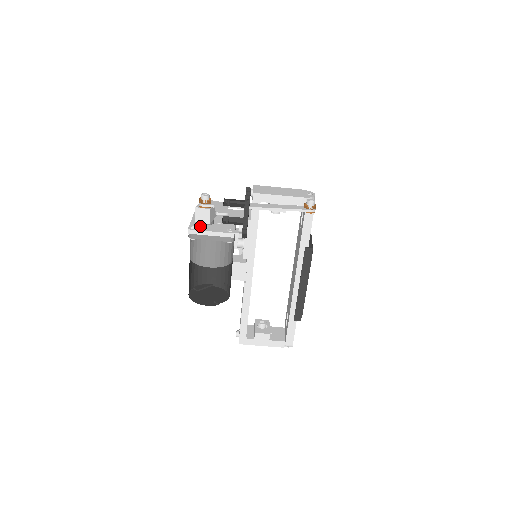
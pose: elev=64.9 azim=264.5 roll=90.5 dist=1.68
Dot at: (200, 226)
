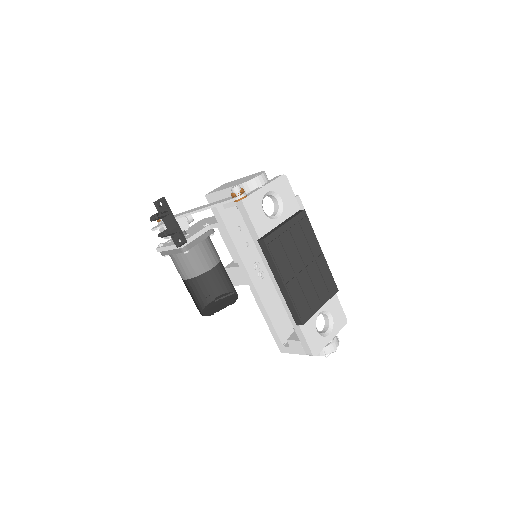
Dot at: (169, 242)
